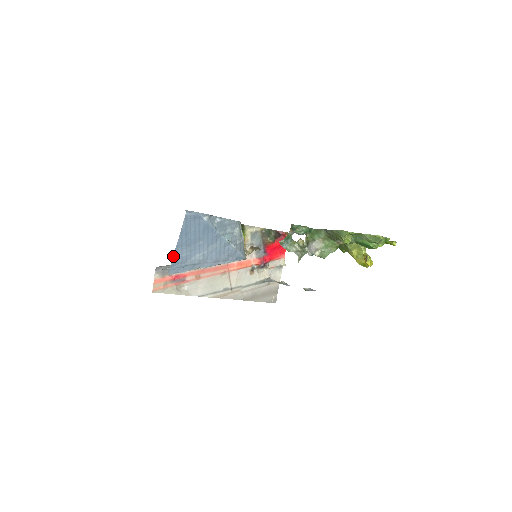
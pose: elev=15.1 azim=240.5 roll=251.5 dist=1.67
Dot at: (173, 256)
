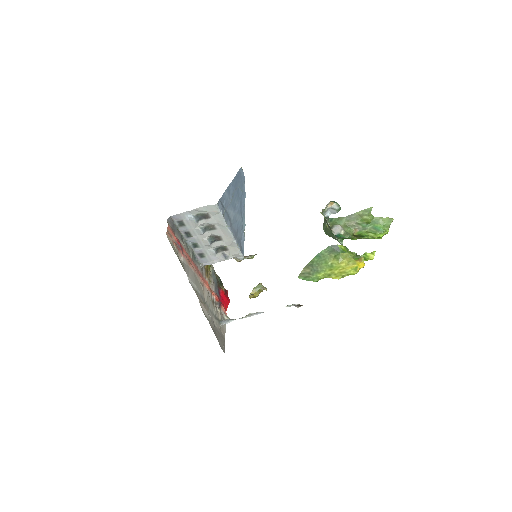
Dot at: (225, 191)
